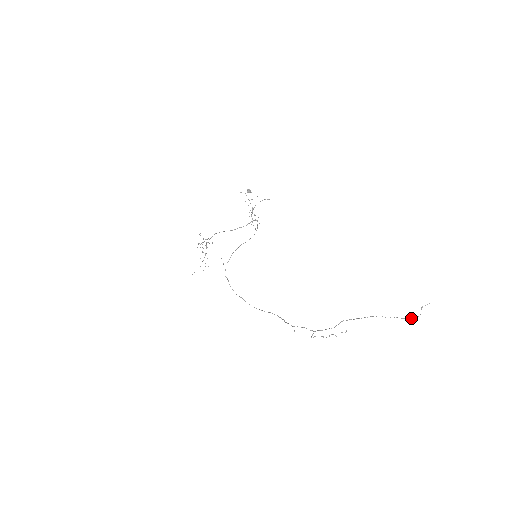
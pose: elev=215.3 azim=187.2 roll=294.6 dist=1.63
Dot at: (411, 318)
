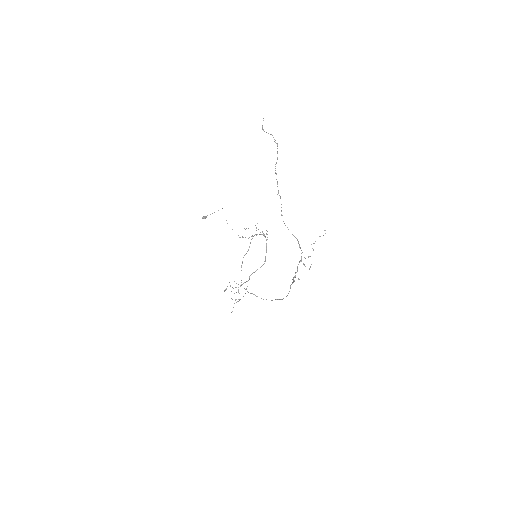
Dot at: occluded
